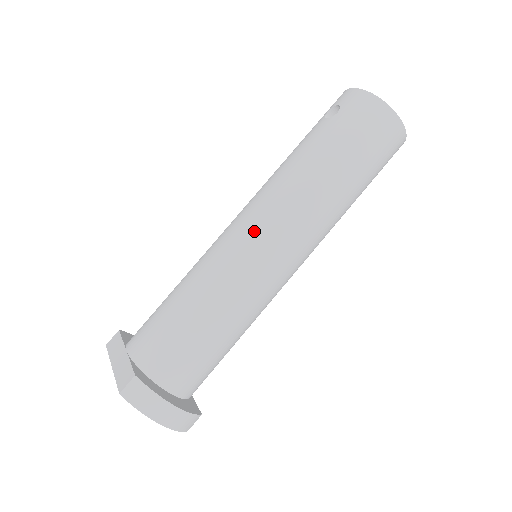
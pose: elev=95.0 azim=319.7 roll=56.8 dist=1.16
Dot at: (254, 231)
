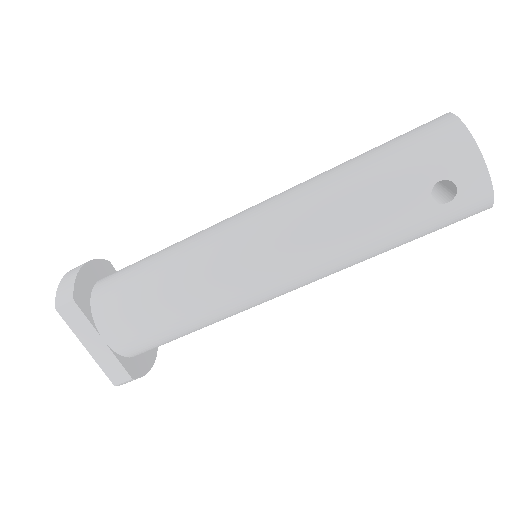
Dot at: (282, 289)
